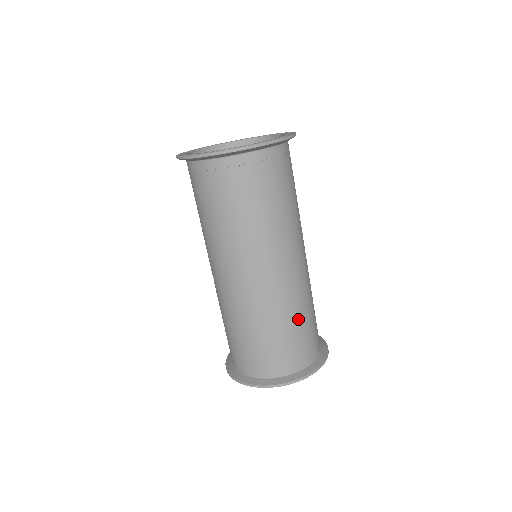
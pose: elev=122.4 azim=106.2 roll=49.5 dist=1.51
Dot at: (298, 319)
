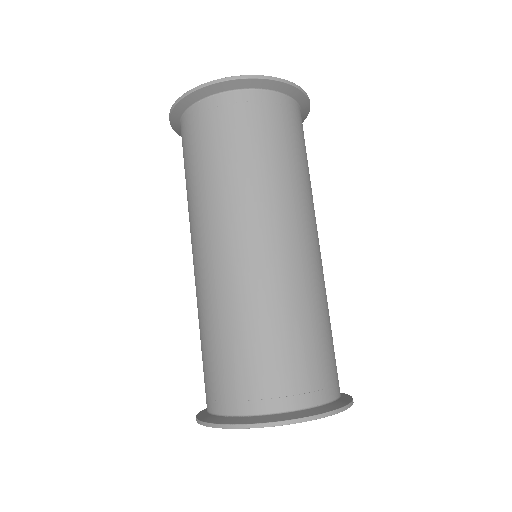
Dot at: (300, 323)
